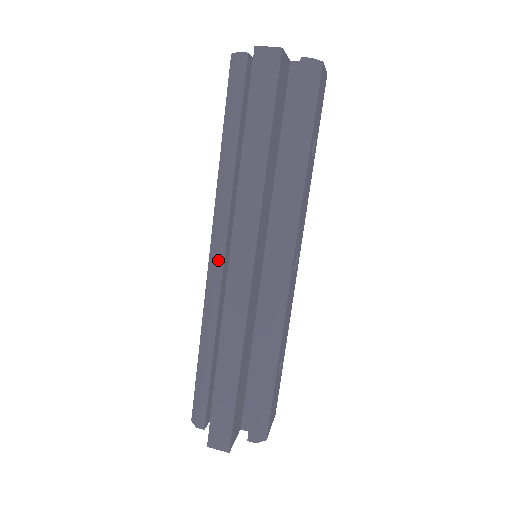
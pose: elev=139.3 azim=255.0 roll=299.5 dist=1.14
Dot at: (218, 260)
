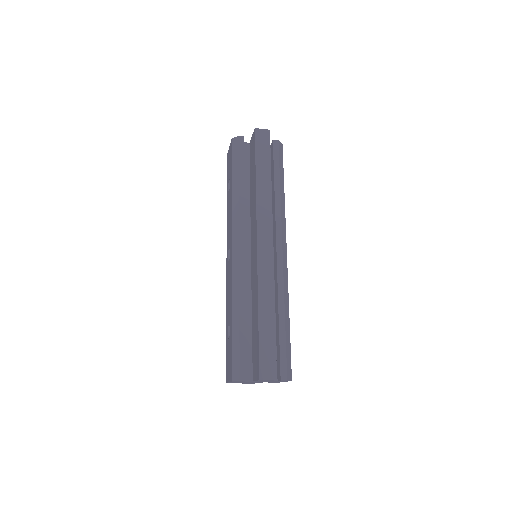
Dot at: (241, 250)
